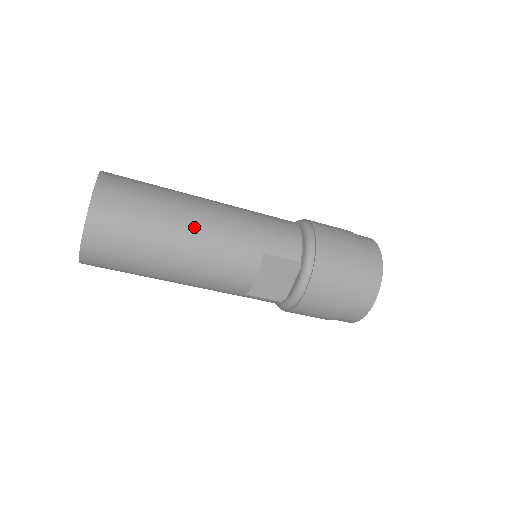
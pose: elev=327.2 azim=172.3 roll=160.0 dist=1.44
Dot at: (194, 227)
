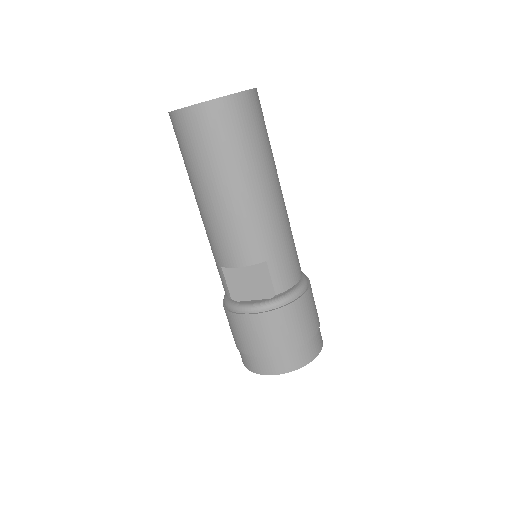
Dot at: (256, 192)
